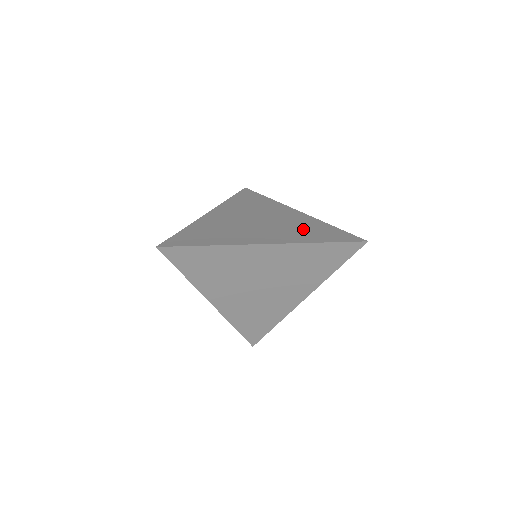
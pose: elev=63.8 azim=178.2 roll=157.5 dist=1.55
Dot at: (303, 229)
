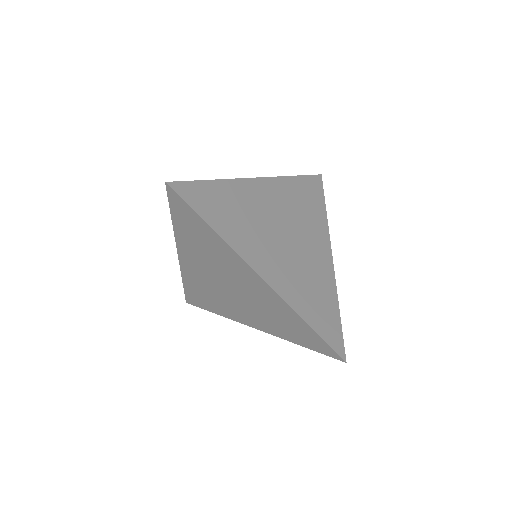
Dot at: occluded
